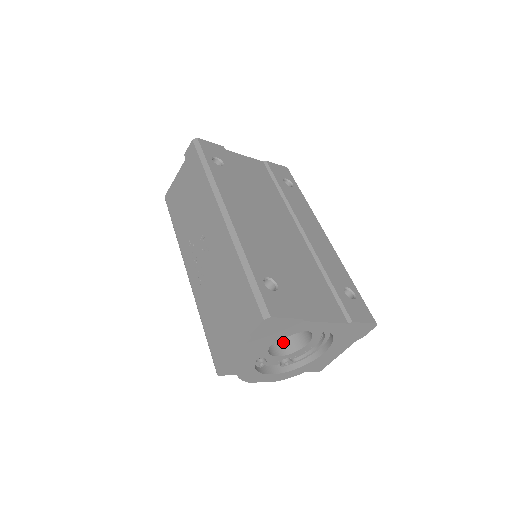
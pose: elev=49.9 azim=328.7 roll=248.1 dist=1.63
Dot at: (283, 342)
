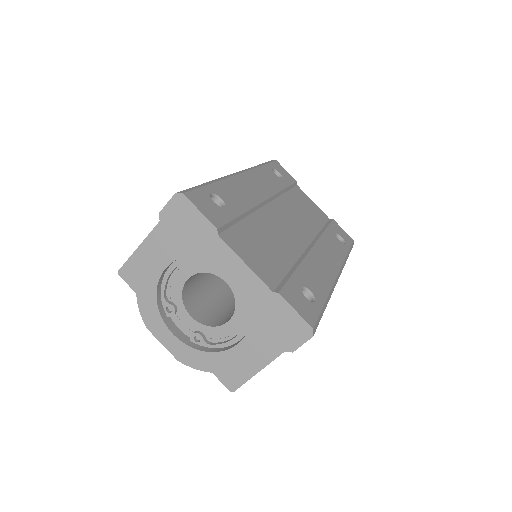
Dot at: (211, 317)
